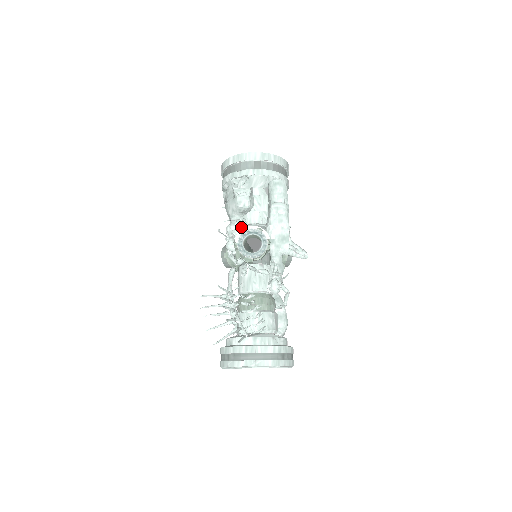
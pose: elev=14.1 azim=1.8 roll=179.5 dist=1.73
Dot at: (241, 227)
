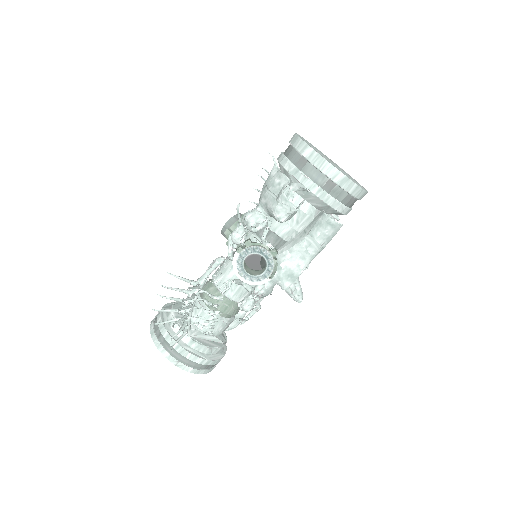
Dot at: (261, 227)
